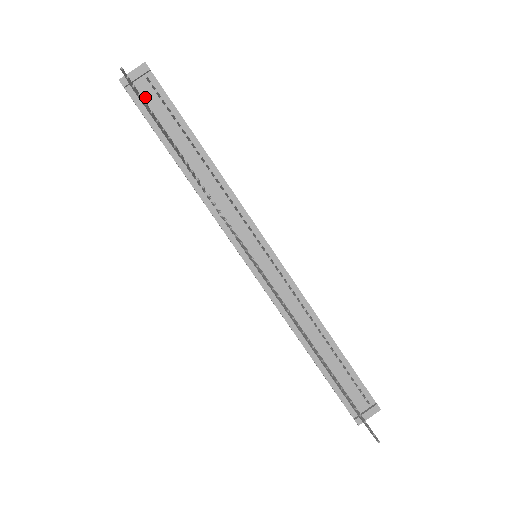
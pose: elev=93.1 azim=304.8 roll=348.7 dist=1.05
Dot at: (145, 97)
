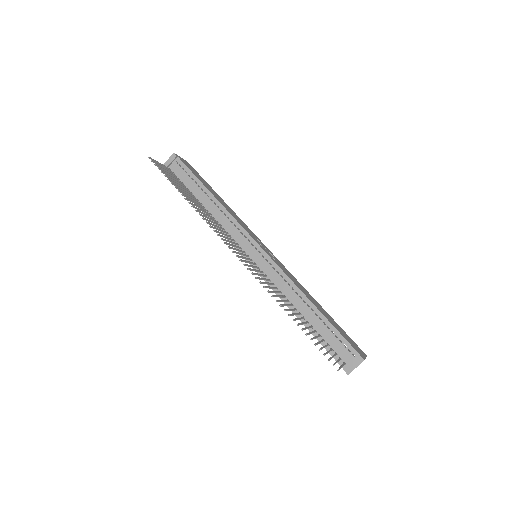
Dot at: (176, 172)
